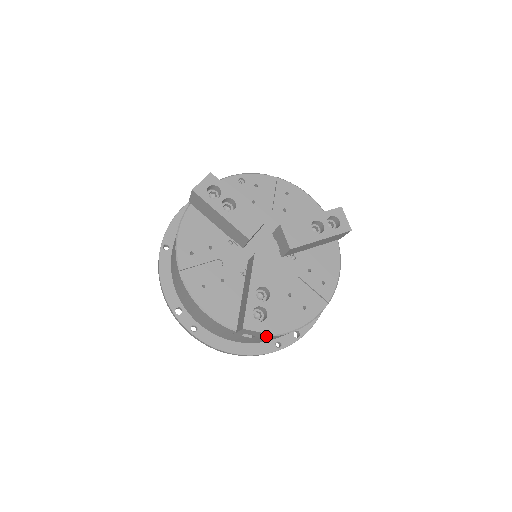
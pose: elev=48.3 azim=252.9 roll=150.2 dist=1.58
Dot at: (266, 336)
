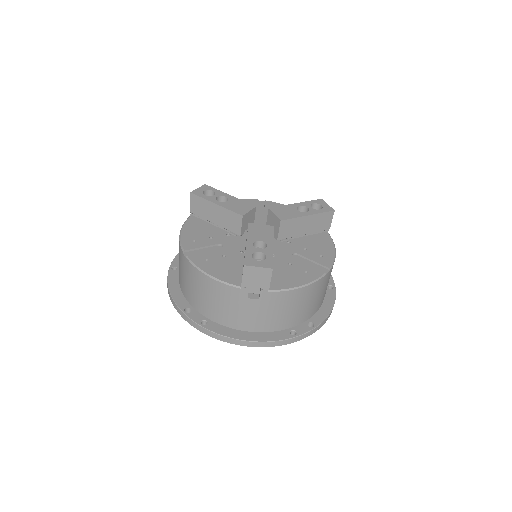
Dot at: (270, 281)
